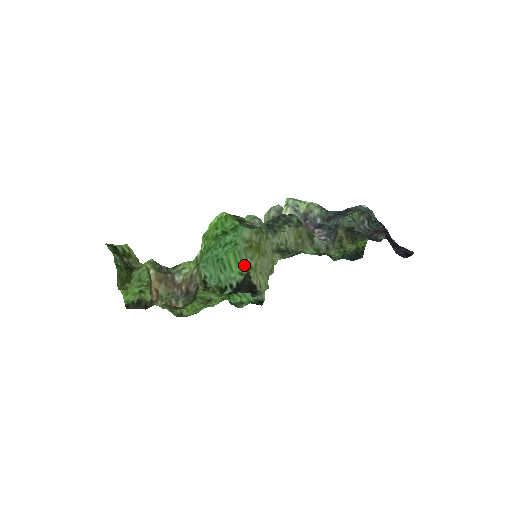
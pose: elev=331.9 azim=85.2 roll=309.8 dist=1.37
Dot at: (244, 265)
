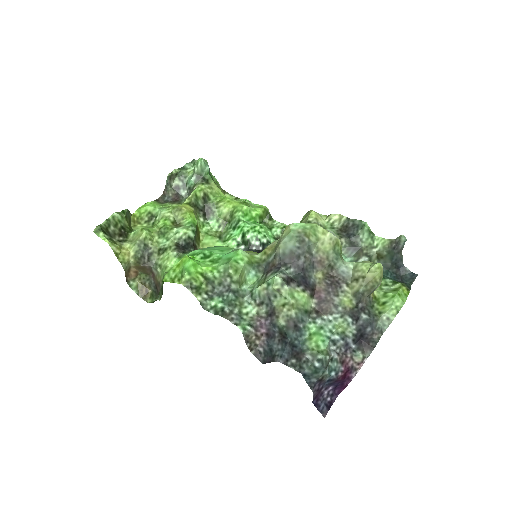
Dot at: occluded
